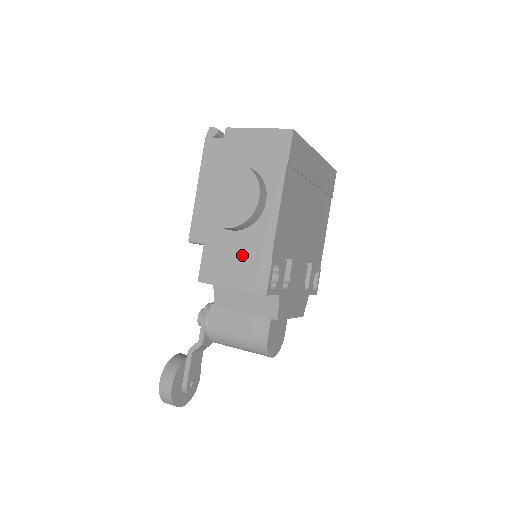
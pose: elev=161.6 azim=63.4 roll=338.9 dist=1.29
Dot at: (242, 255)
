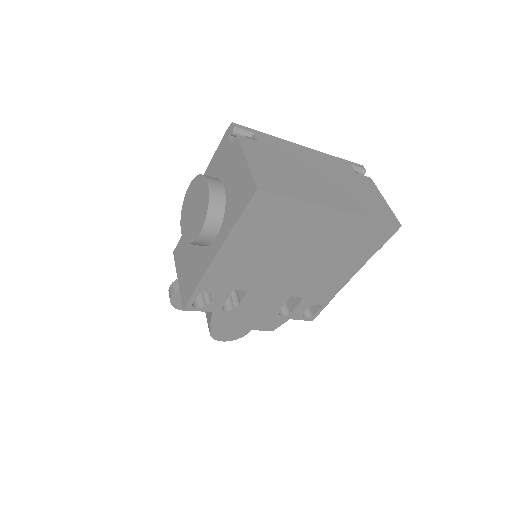
Dot at: (190, 263)
